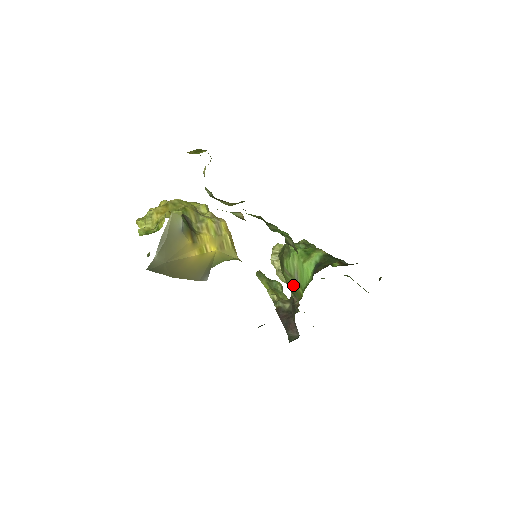
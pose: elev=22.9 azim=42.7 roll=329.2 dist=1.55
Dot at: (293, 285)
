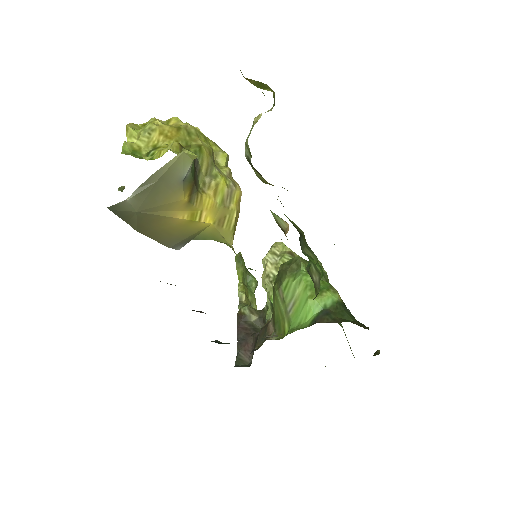
Dot at: (280, 313)
